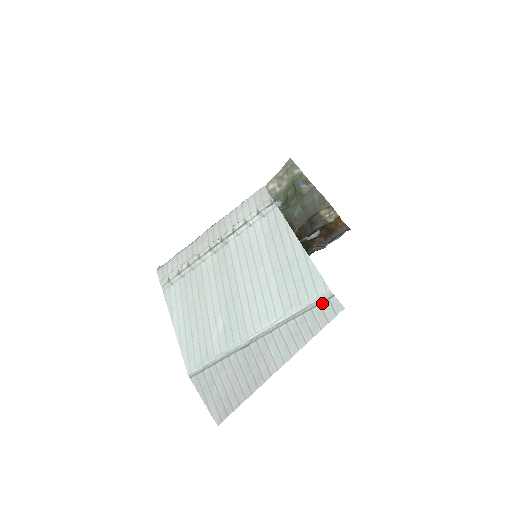
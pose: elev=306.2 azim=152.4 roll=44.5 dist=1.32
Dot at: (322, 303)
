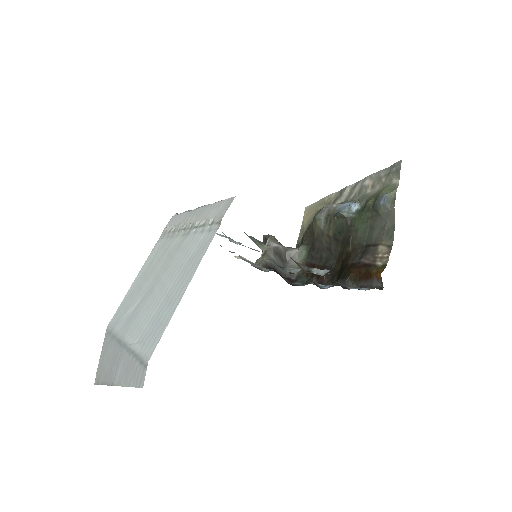
Dot at: (142, 364)
